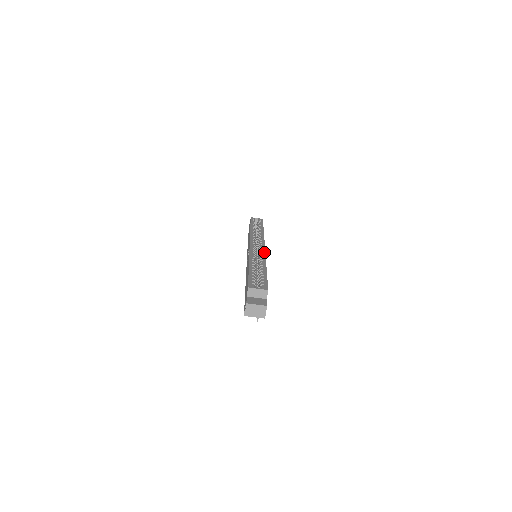
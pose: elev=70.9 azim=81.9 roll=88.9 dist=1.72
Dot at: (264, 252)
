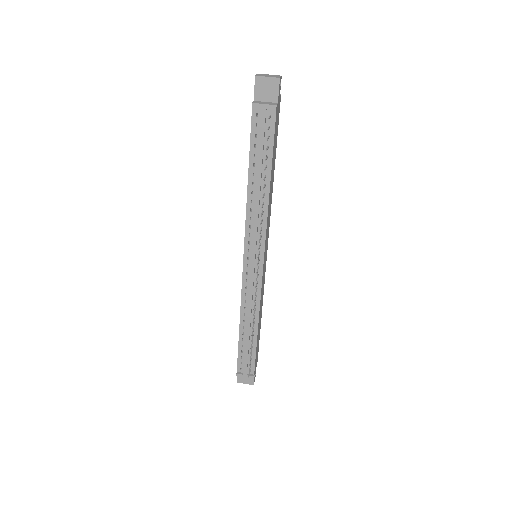
Dot at: occluded
